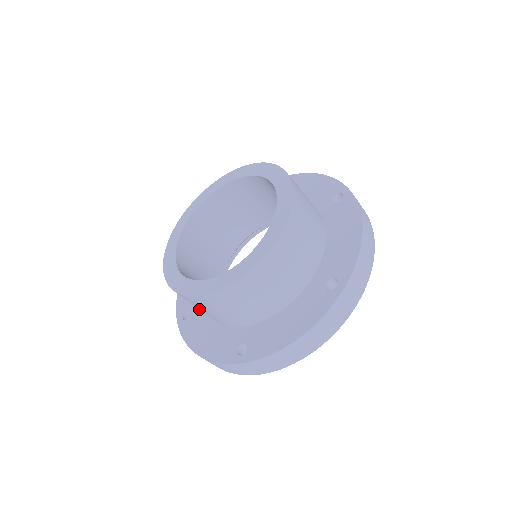
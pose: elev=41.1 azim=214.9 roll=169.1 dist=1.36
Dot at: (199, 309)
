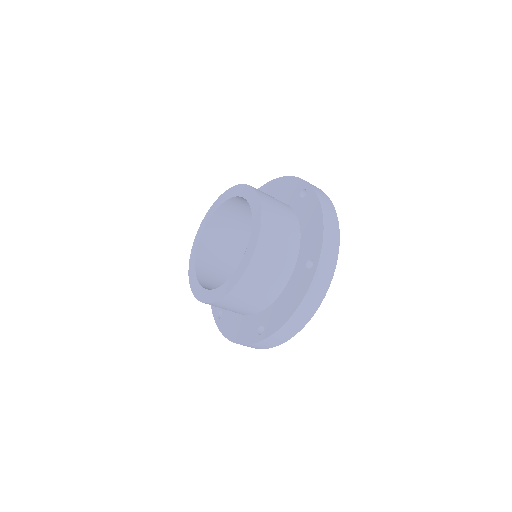
Dot at: occluded
